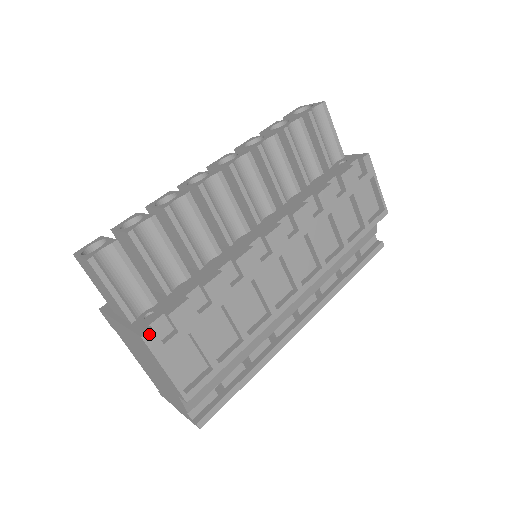
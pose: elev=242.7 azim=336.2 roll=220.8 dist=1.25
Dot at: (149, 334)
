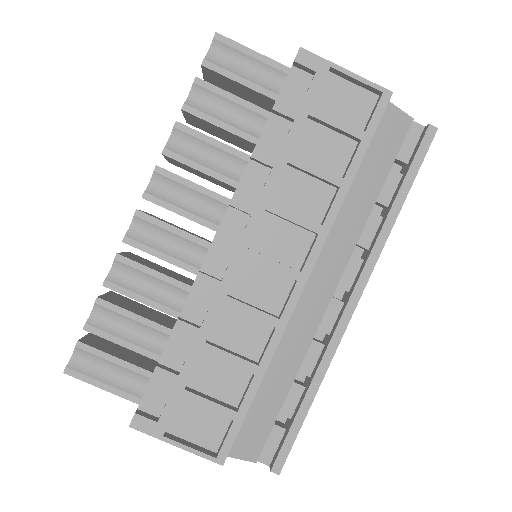
Dot at: (135, 420)
